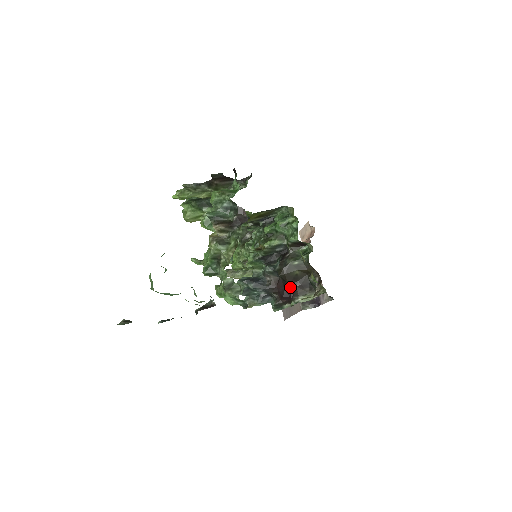
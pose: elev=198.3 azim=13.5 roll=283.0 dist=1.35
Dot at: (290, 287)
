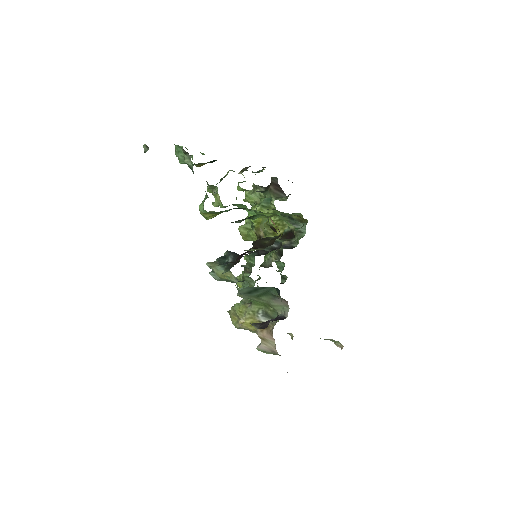
Dot at: occluded
